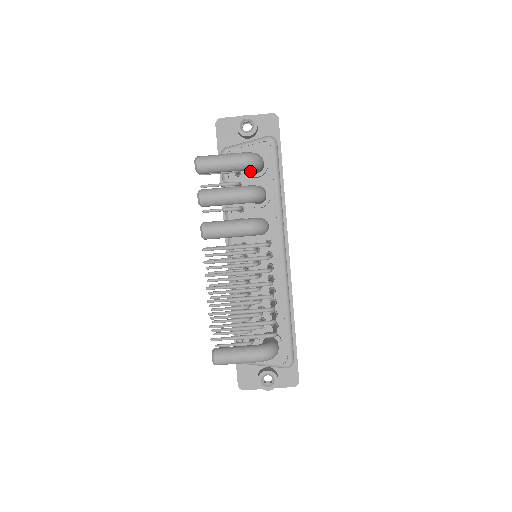
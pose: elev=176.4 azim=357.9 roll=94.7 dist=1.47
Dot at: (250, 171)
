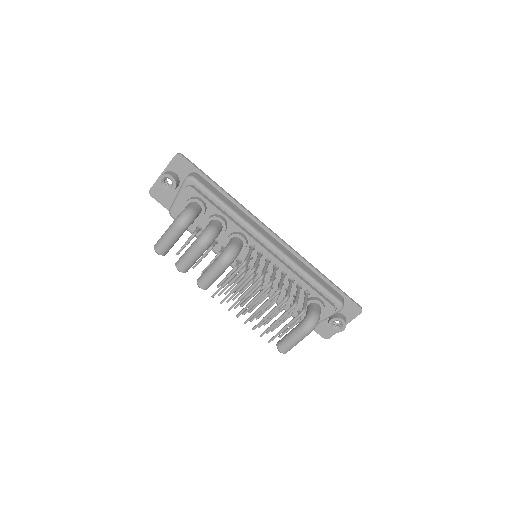
Dot at: occluded
